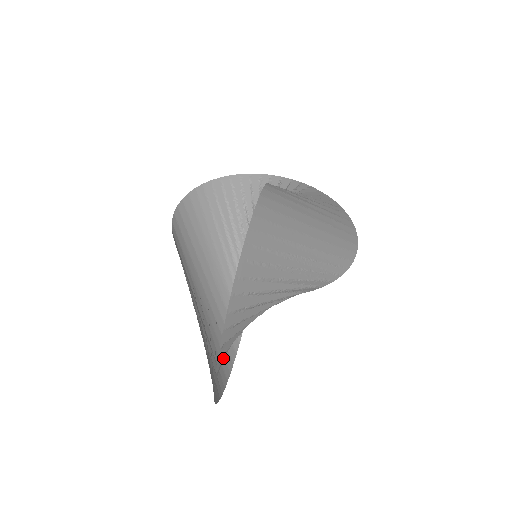
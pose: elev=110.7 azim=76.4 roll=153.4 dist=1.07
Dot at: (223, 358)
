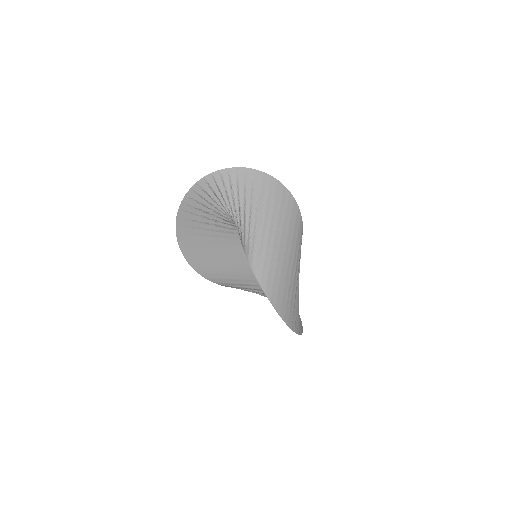
Dot at: occluded
